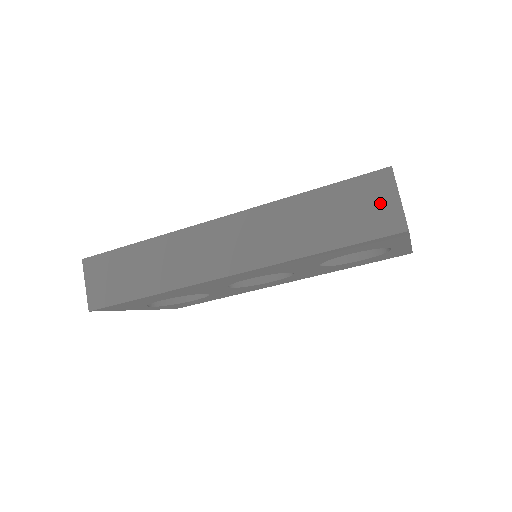
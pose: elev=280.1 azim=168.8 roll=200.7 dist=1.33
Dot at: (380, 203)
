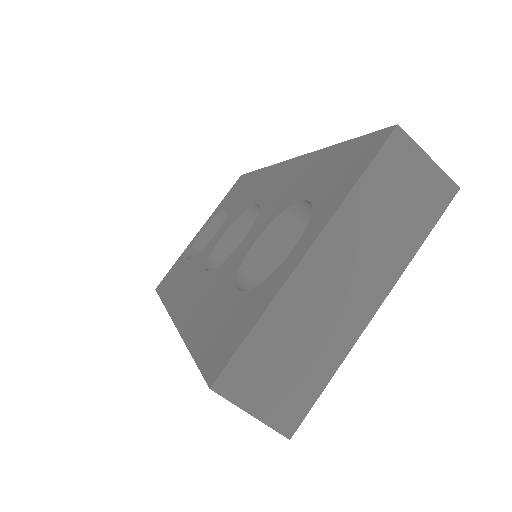
Dot at: occluded
